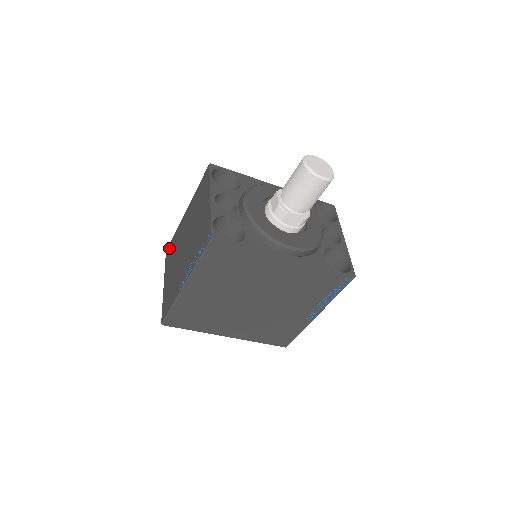
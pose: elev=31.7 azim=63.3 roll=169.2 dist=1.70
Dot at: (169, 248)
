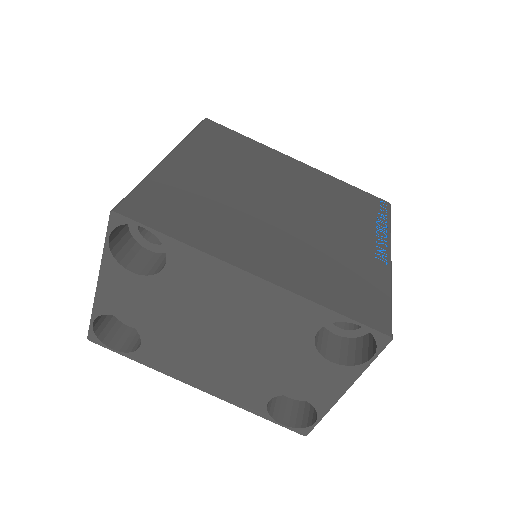
Dot at: occluded
